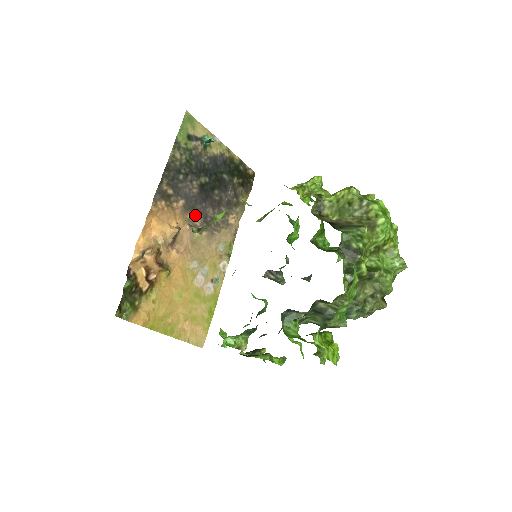
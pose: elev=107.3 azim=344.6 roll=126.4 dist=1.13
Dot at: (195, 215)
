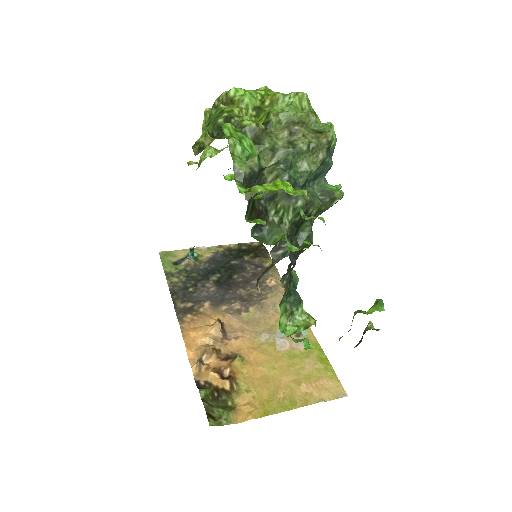
Dot at: (229, 304)
